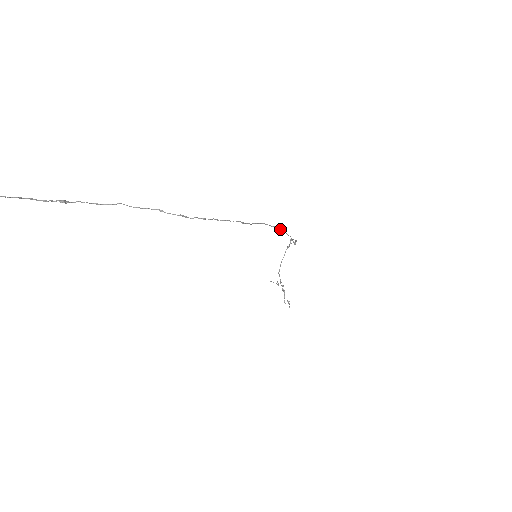
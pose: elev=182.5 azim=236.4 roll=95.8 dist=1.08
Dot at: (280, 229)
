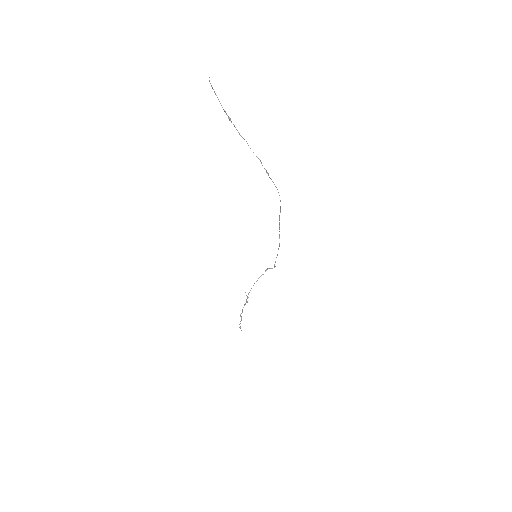
Dot at: occluded
